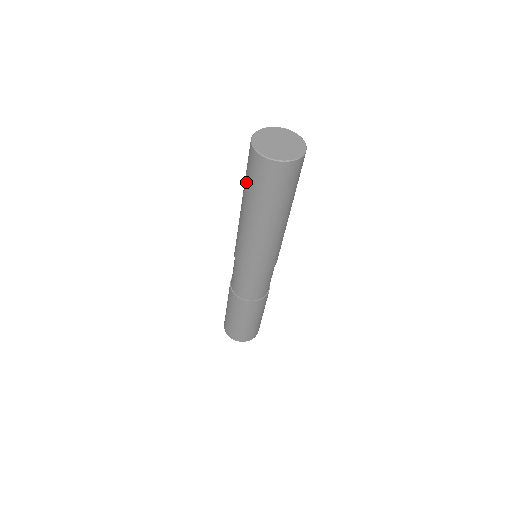
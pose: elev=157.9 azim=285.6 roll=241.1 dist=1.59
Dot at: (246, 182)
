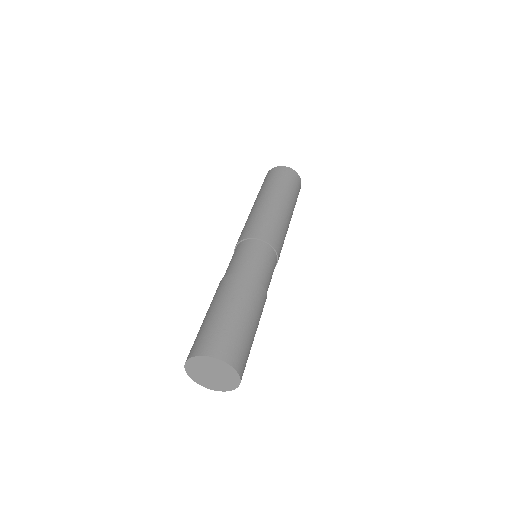
Dot at: occluded
